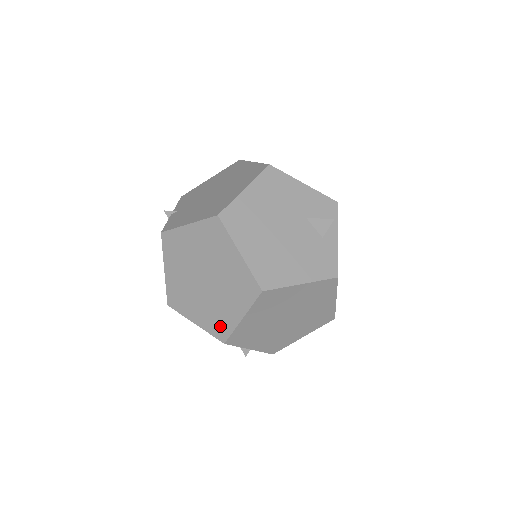
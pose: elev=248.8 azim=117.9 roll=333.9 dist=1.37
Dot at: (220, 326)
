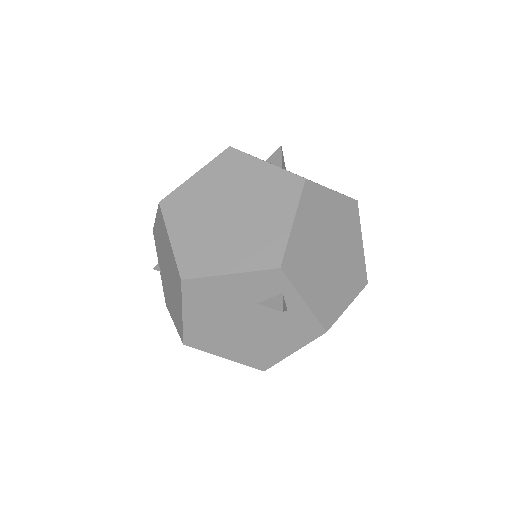
Dot at: occluded
